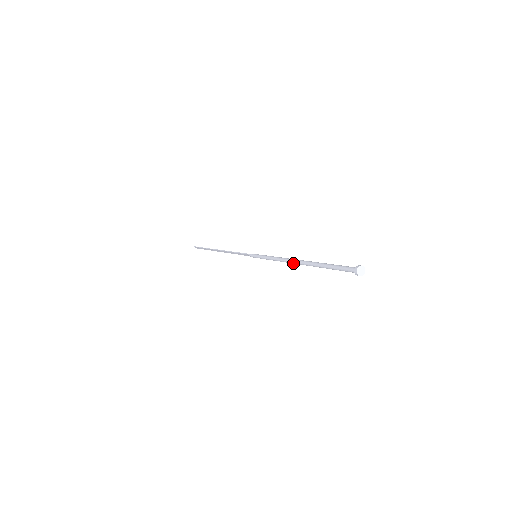
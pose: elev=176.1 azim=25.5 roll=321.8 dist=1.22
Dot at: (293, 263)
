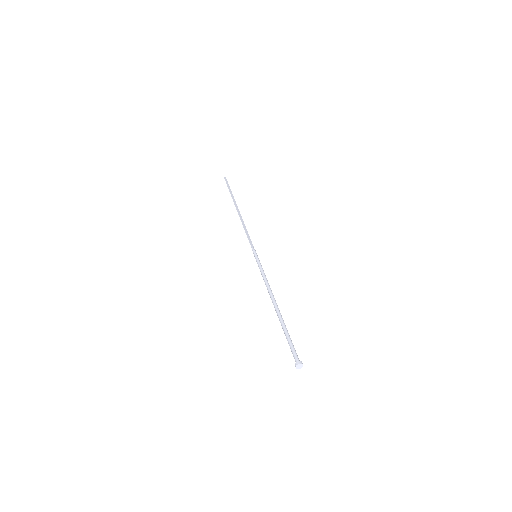
Dot at: (272, 301)
